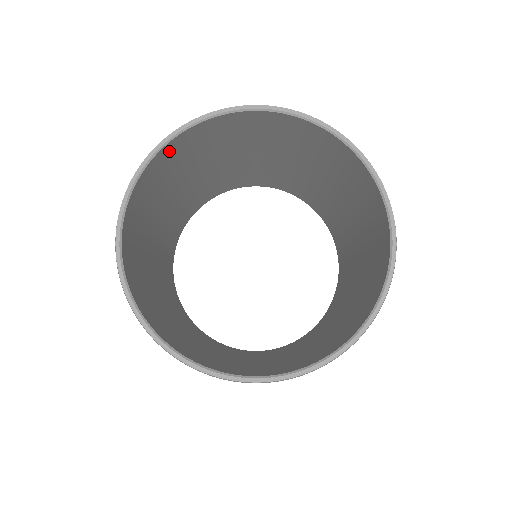
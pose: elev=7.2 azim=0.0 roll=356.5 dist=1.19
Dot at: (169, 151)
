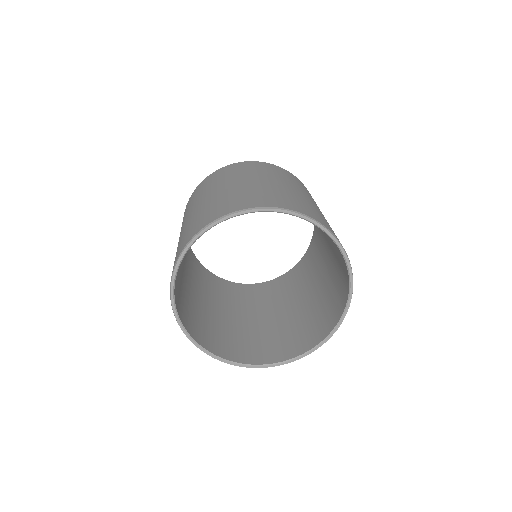
Dot at: occluded
